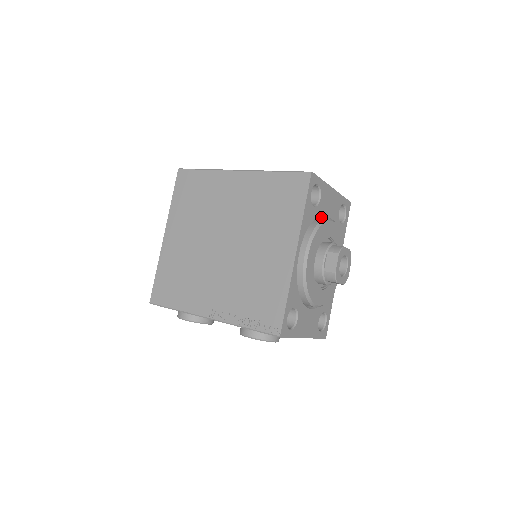
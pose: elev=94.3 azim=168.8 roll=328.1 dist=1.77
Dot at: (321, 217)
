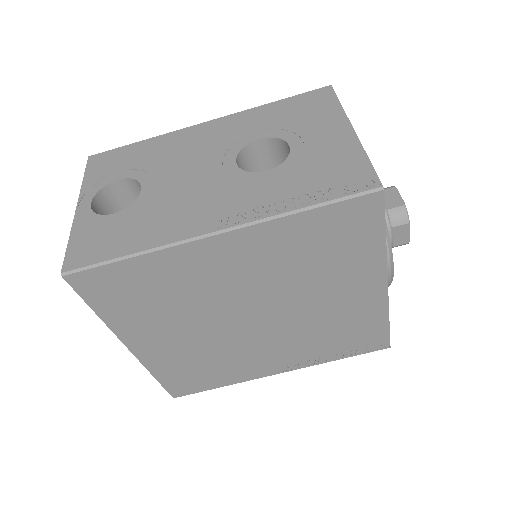
Dot at: occluded
